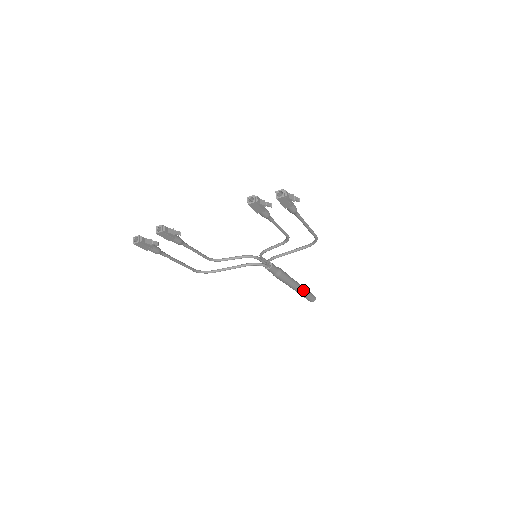
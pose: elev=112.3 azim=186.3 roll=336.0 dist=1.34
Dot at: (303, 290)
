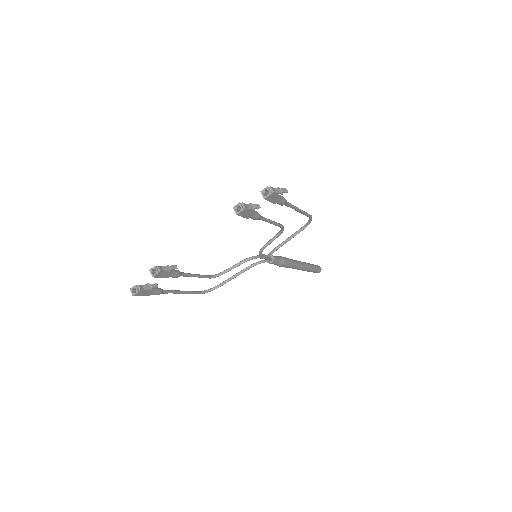
Dot at: (308, 266)
